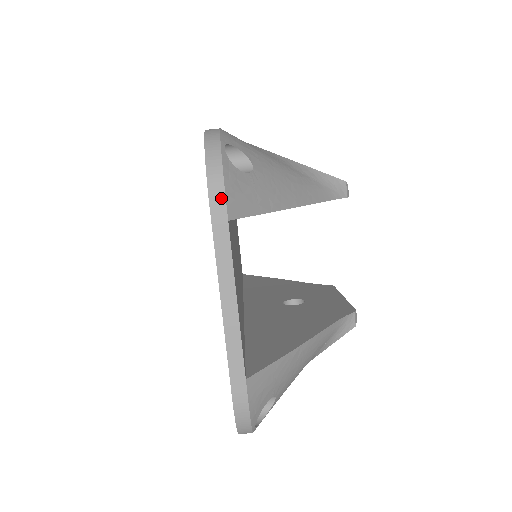
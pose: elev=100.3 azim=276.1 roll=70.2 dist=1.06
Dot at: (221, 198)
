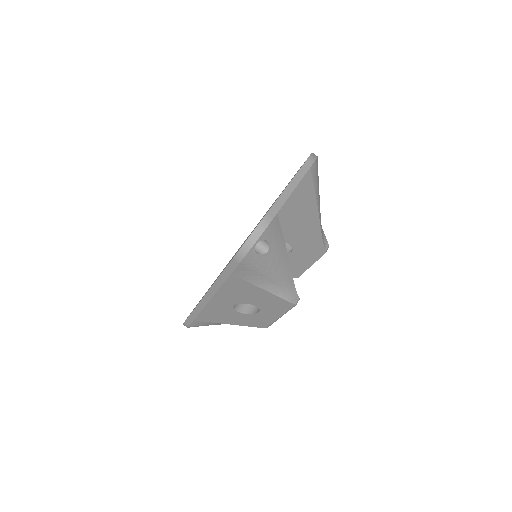
Dot at: (313, 161)
